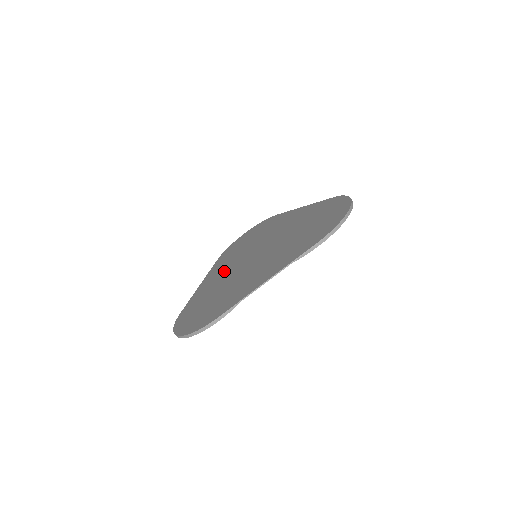
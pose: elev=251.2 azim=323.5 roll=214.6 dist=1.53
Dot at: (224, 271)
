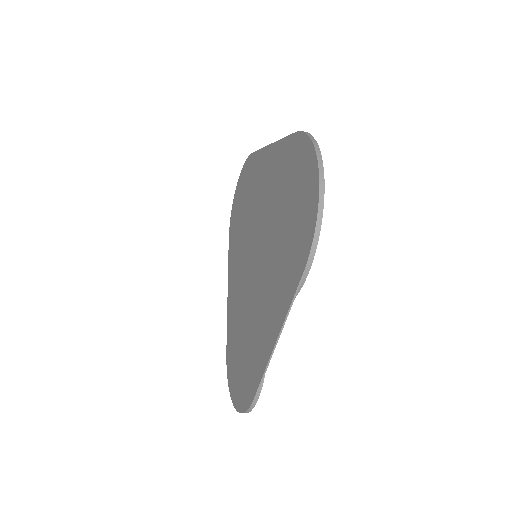
Dot at: (238, 277)
